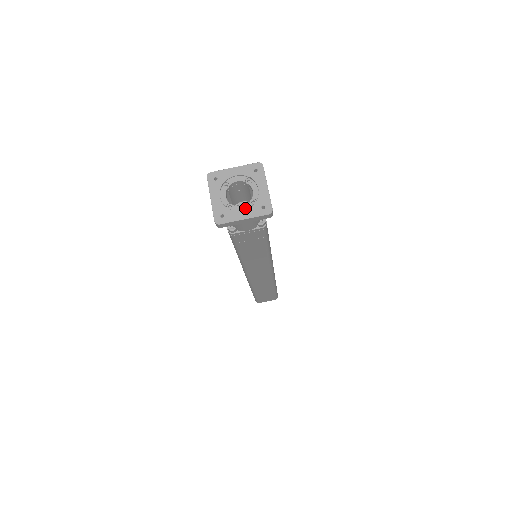
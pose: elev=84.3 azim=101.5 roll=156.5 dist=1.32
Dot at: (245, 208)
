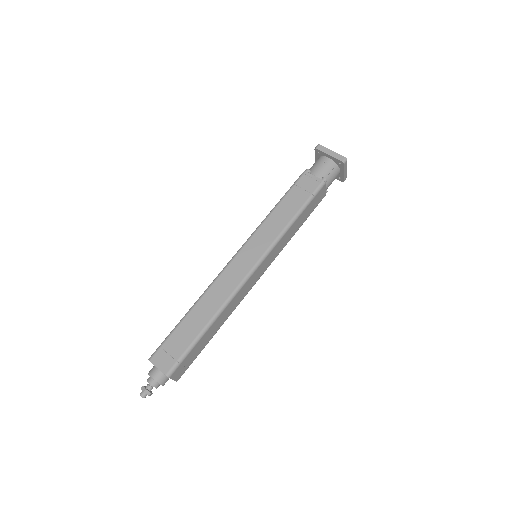
Dot at: occluded
